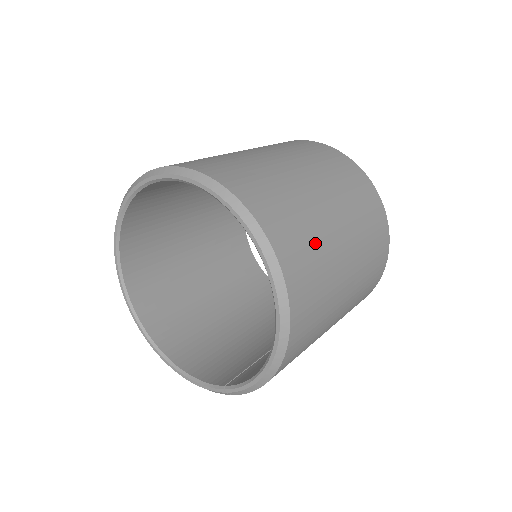
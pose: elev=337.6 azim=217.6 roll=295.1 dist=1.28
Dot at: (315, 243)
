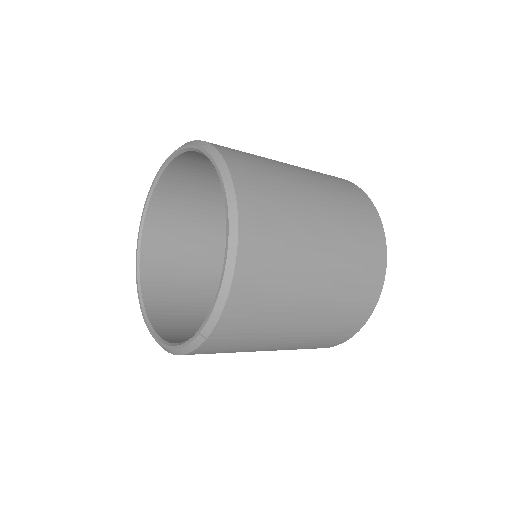
Dot at: (273, 176)
